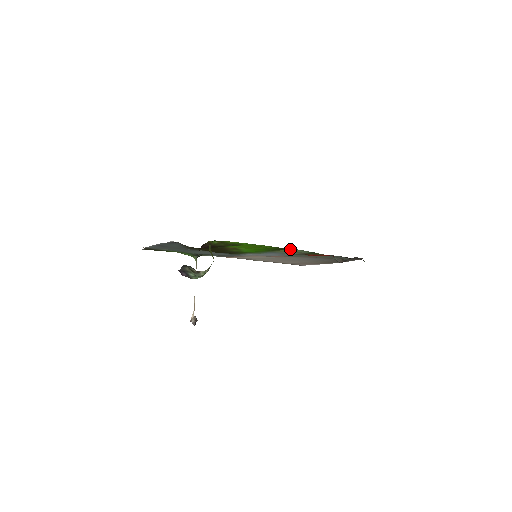
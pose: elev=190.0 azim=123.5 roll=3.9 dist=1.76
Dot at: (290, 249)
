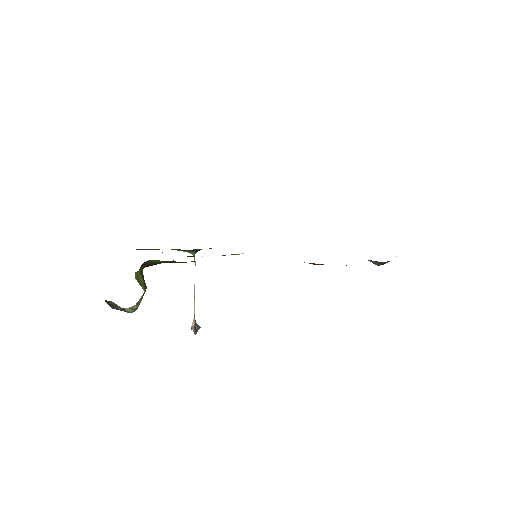
Dot at: occluded
